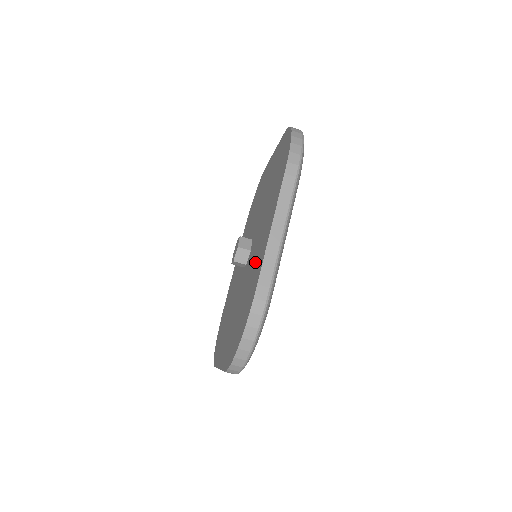
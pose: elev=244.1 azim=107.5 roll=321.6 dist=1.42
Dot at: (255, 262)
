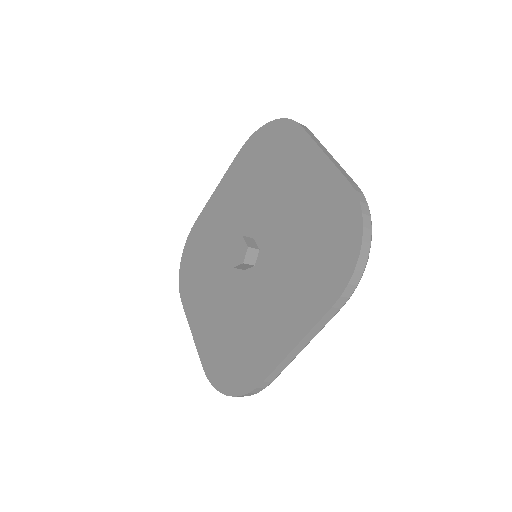
Dot at: (262, 326)
